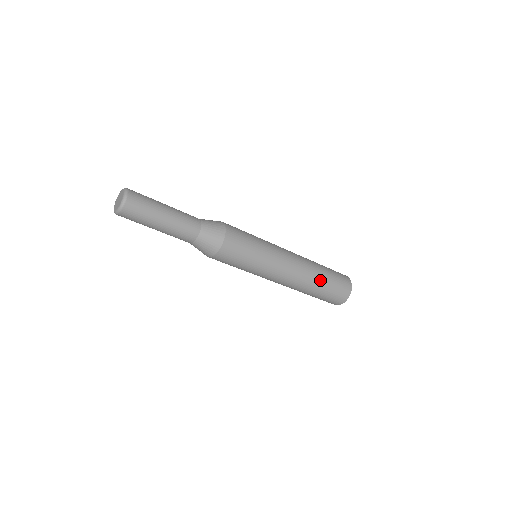
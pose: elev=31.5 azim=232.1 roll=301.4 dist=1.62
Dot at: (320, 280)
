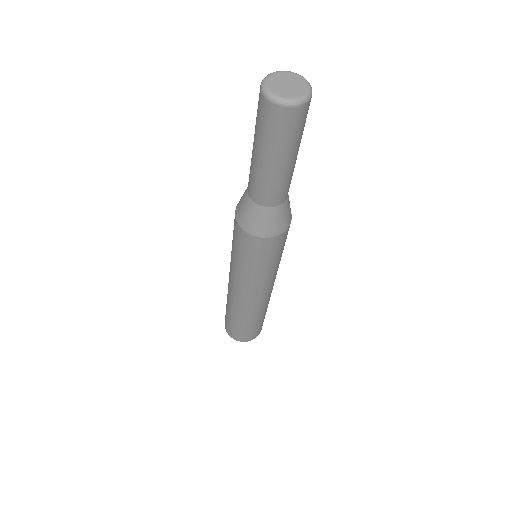
Dot at: (249, 320)
